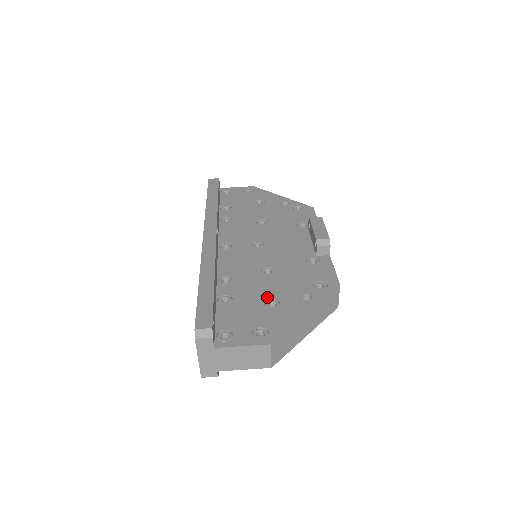
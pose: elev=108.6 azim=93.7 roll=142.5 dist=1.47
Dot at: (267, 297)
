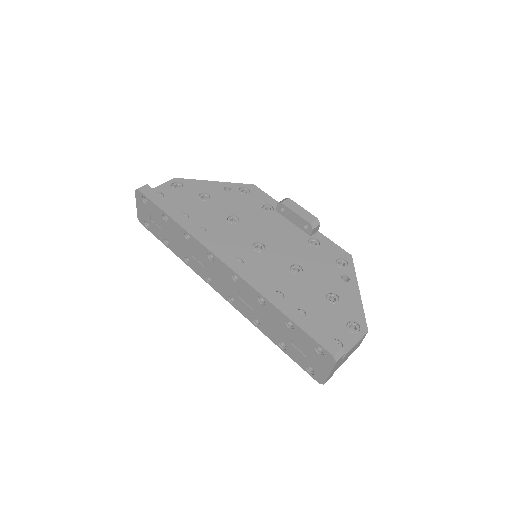
Dot at: (323, 294)
